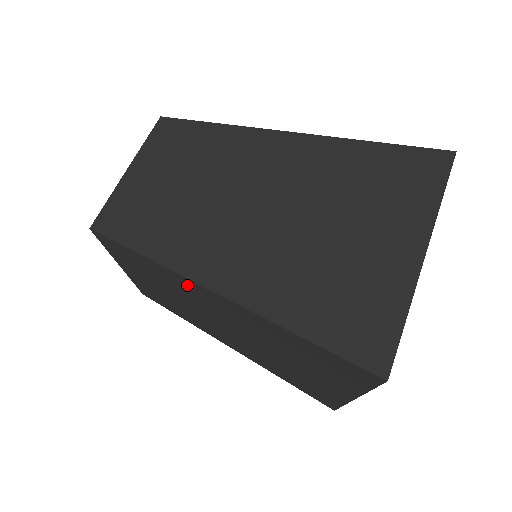
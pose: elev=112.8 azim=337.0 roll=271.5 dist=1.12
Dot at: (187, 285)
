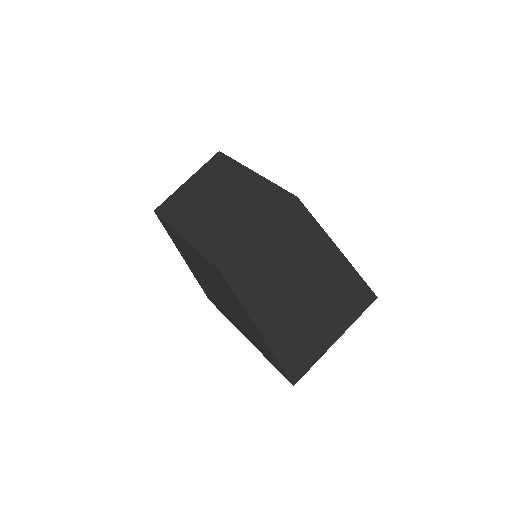
Dot at: (244, 314)
